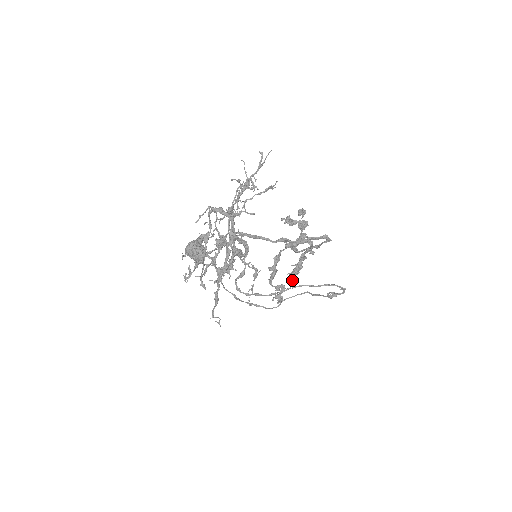
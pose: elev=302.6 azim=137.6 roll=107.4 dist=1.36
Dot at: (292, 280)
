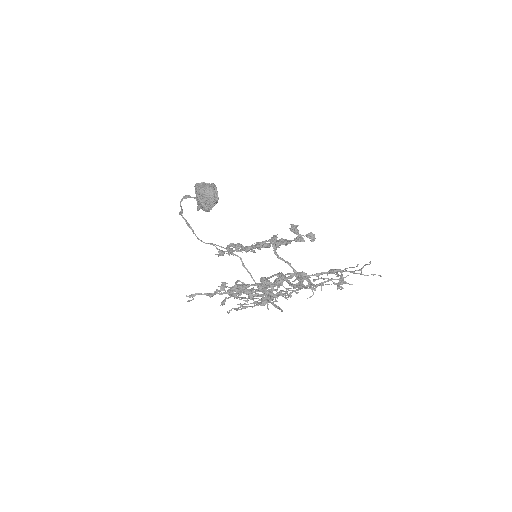
Dot at: (243, 250)
